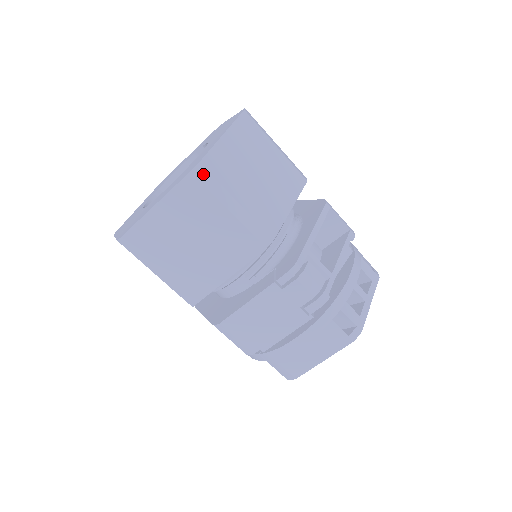
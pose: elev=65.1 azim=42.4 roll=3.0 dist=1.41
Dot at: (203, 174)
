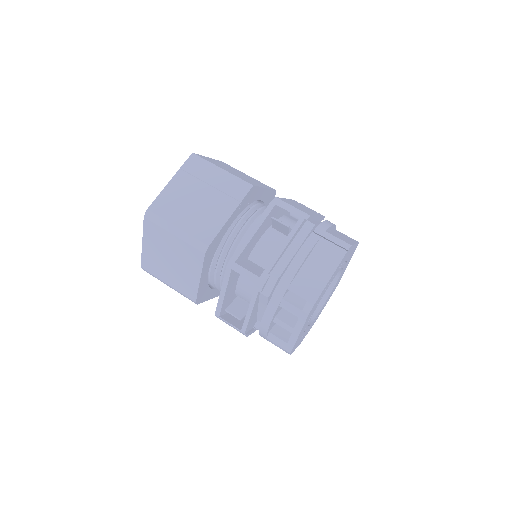
Dot at: occluded
